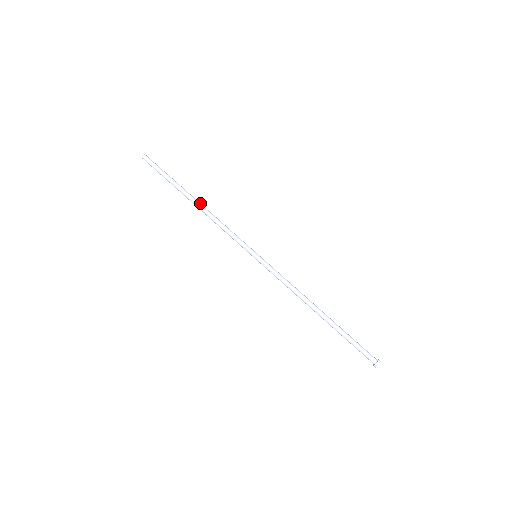
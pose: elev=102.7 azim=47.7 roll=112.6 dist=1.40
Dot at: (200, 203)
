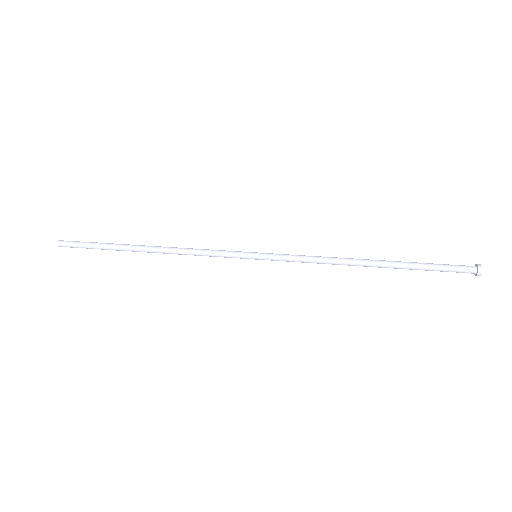
Dot at: (155, 247)
